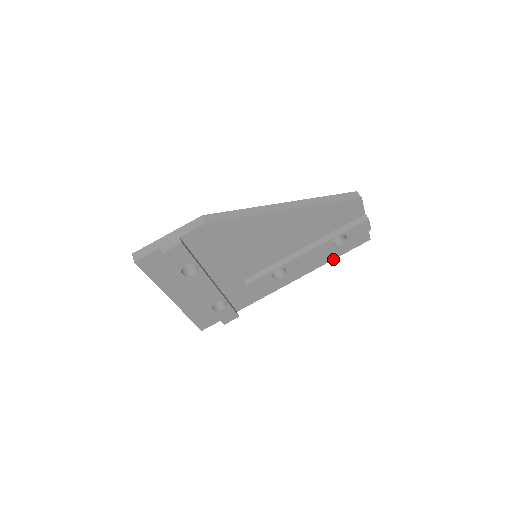
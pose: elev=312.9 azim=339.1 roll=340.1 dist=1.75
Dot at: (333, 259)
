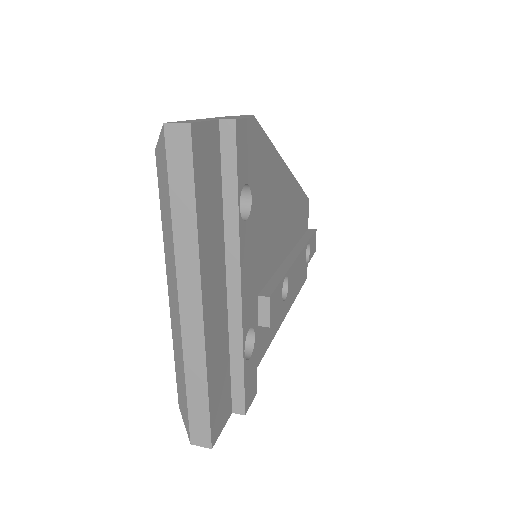
Dot at: (295, 298)
